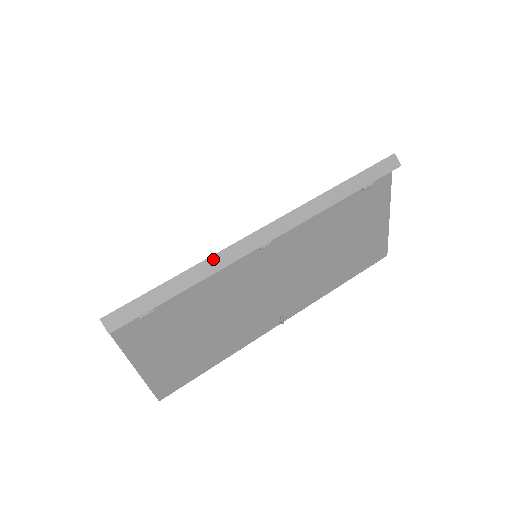
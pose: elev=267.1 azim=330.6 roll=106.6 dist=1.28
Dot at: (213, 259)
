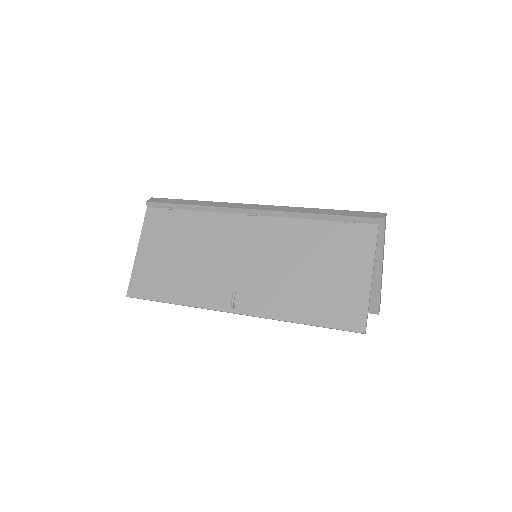
Dot at: (219, 203)
